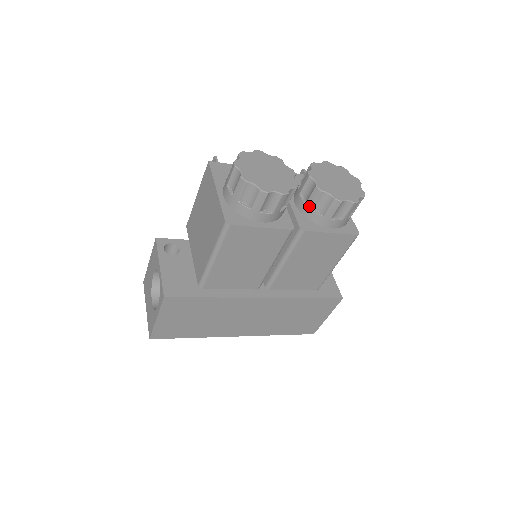
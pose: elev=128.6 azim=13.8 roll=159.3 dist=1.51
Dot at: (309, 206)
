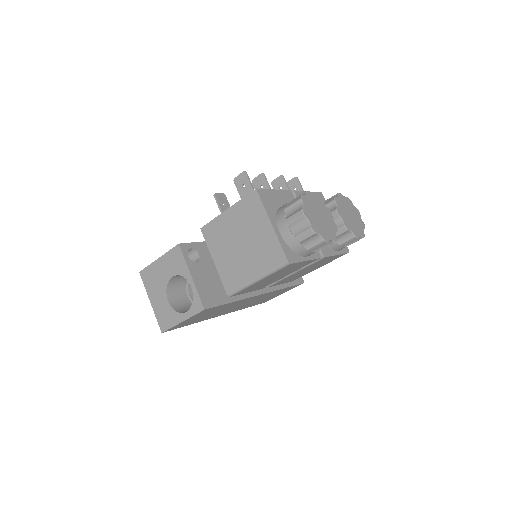
Dot at: occluded
